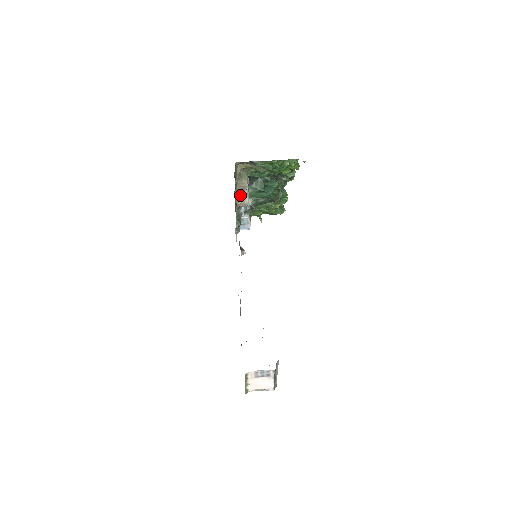
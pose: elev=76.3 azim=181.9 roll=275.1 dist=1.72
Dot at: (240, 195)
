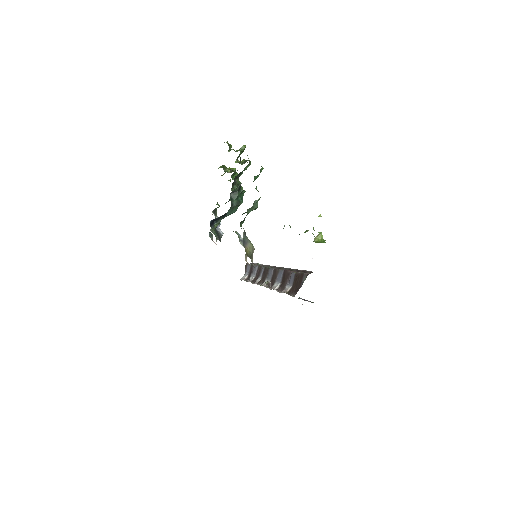
Dot at: (245, 254)
